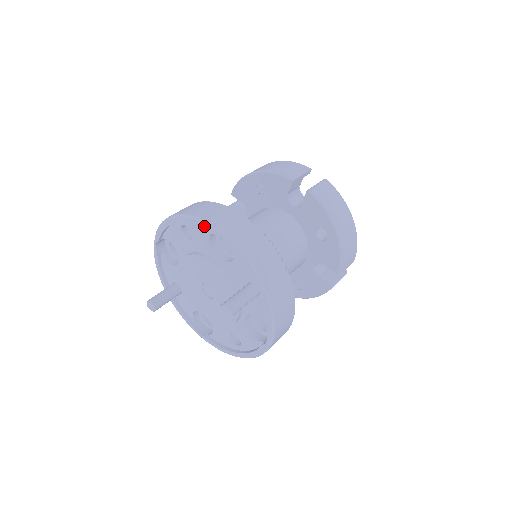
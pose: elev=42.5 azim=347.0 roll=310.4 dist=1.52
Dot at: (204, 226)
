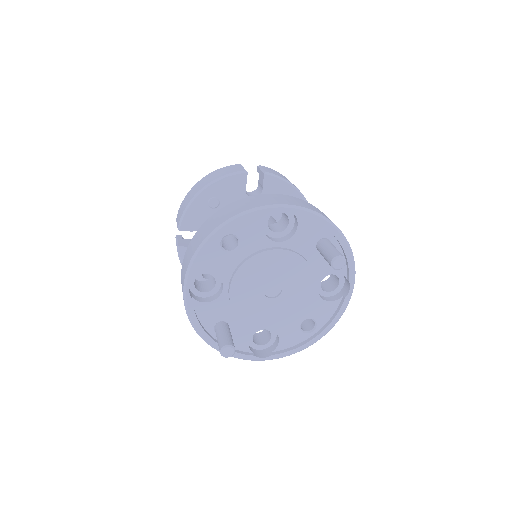
Dot at: (261, 212)
